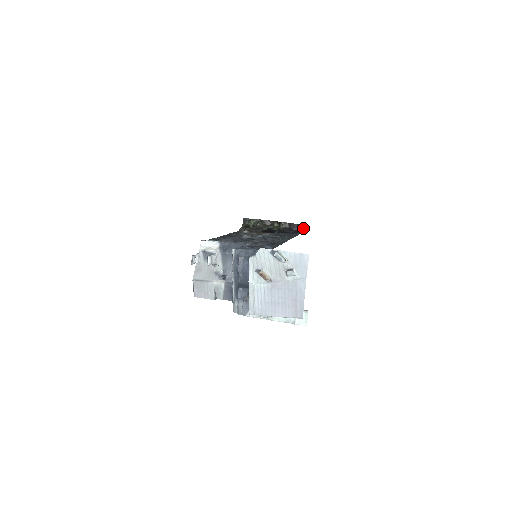
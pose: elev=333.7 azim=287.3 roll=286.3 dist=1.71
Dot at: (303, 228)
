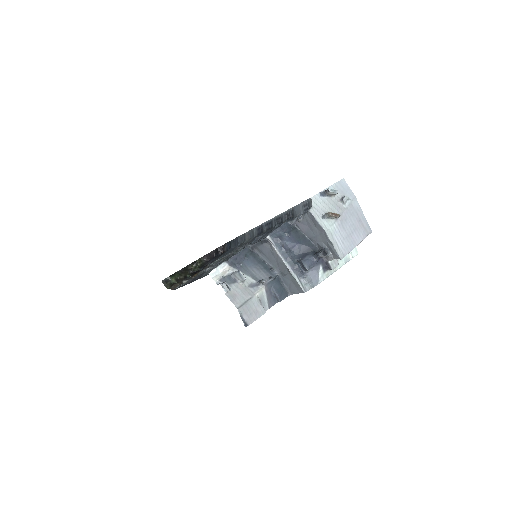
Dot at: (222, 248)
